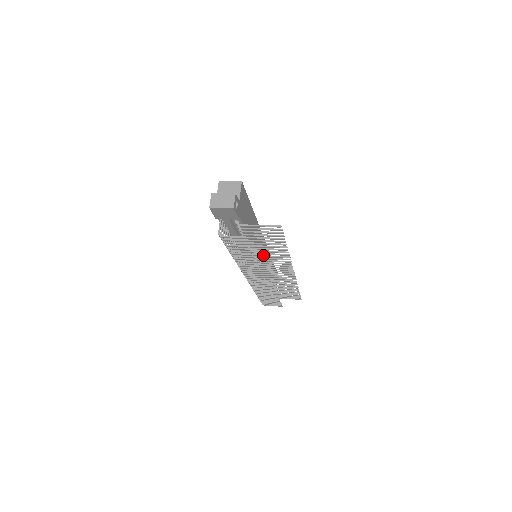
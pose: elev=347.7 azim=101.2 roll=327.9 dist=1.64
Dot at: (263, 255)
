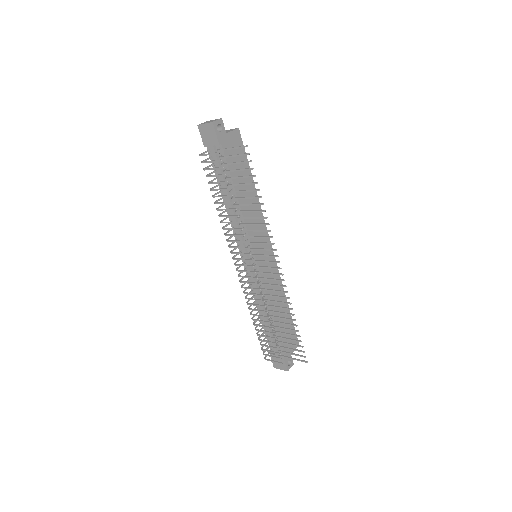
Dot at: (248, 223)
